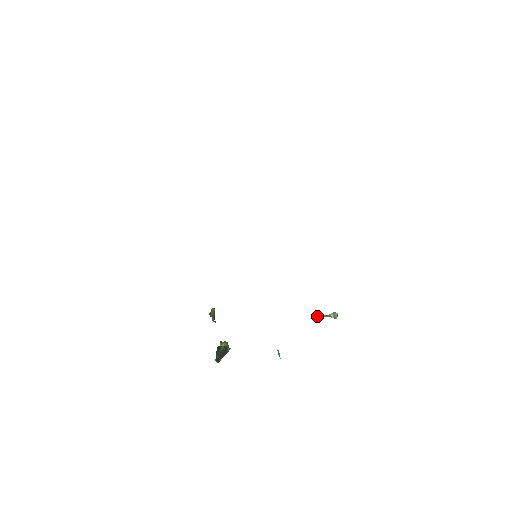
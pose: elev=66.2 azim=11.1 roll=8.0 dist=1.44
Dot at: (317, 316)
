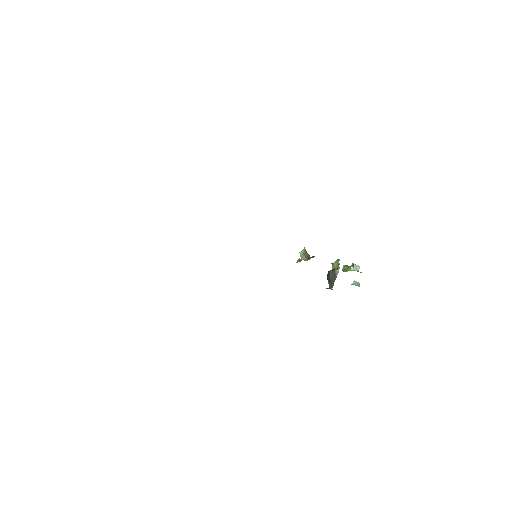
Dot at: (344, 268)
